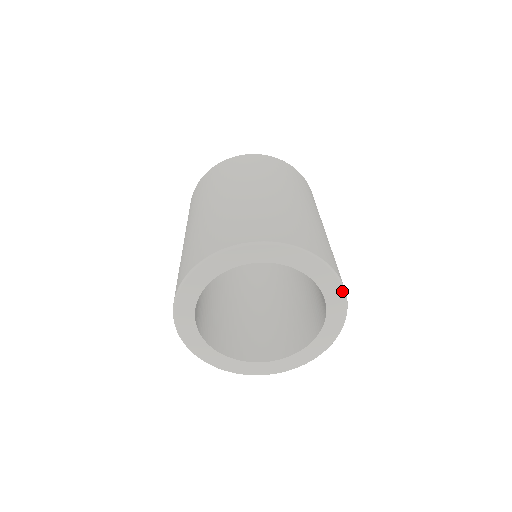
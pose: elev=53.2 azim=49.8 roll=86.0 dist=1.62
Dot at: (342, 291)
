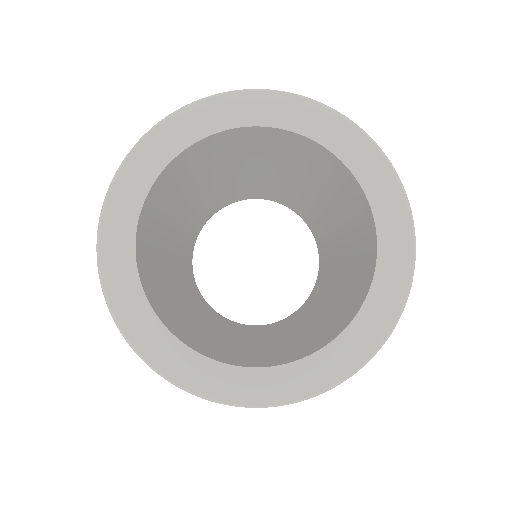
Dot at: (333, 114)
